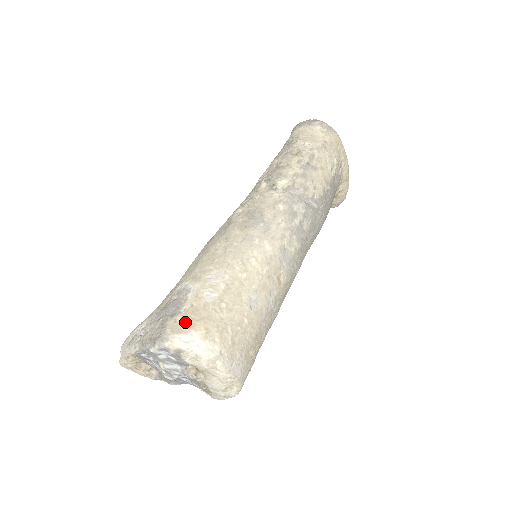
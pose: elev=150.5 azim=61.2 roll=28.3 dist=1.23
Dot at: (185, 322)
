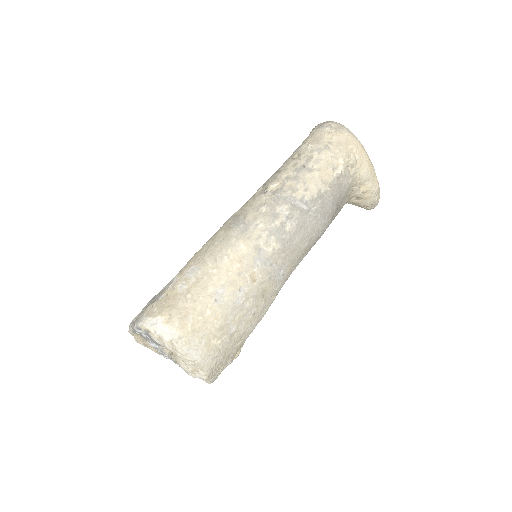
Dot at: (157, 308)
